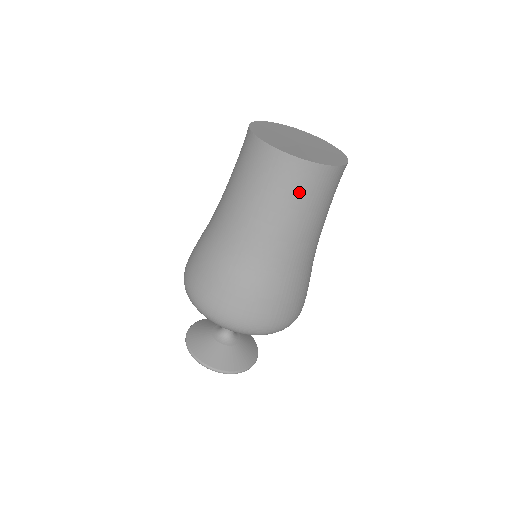
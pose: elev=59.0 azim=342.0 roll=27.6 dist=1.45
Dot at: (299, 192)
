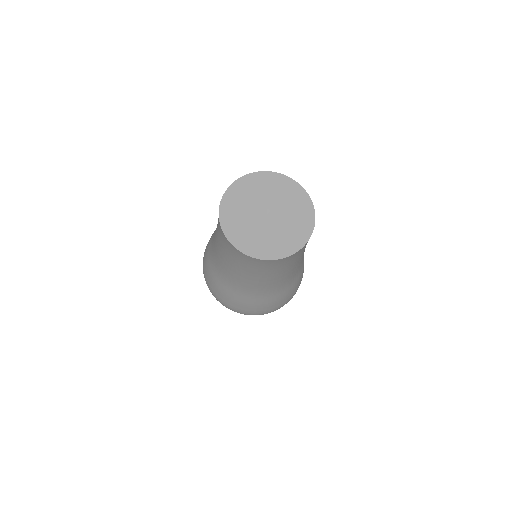
Dot at: (288, 264)
